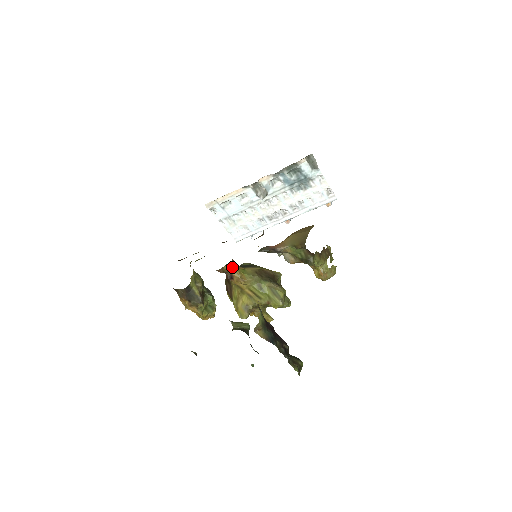
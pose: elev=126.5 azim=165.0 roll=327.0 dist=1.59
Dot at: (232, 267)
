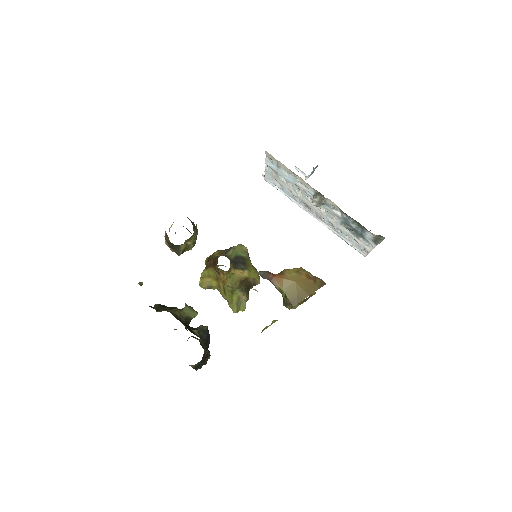
Dot at: (224, 272)
